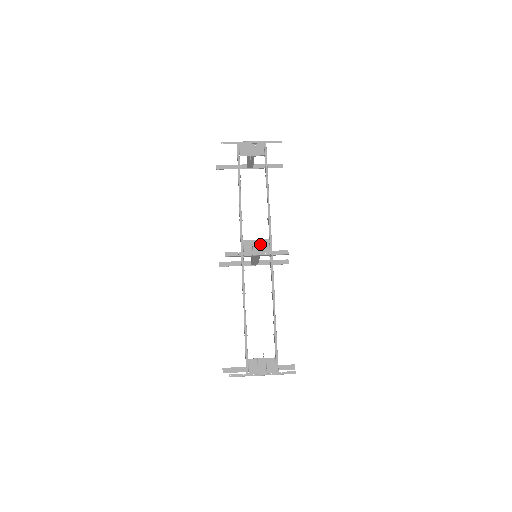
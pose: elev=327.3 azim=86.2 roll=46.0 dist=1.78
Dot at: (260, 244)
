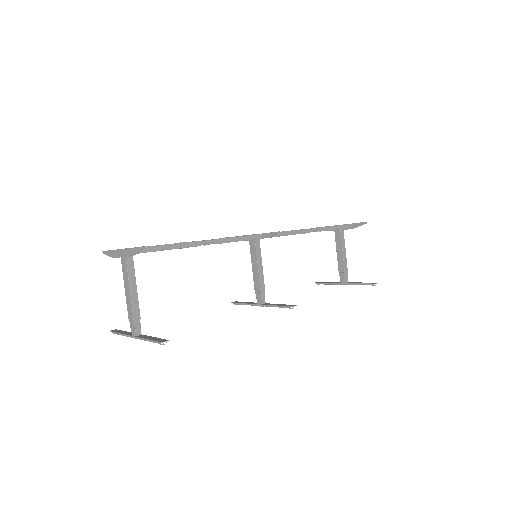
Dot at: occluded
